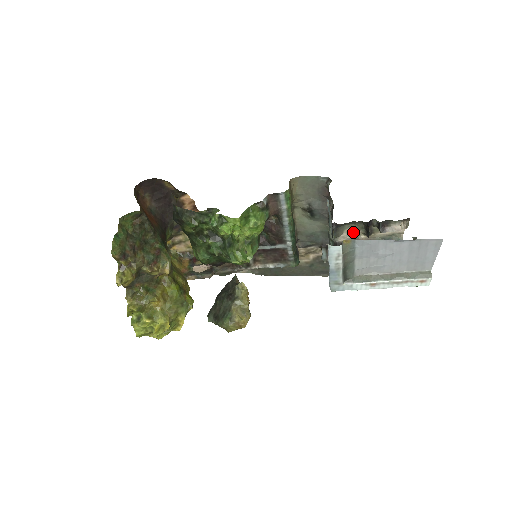
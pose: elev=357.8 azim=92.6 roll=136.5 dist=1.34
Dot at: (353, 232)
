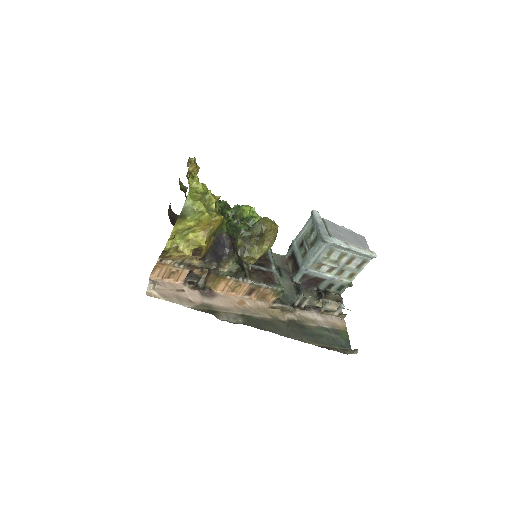
Dot at: (310, 302)
